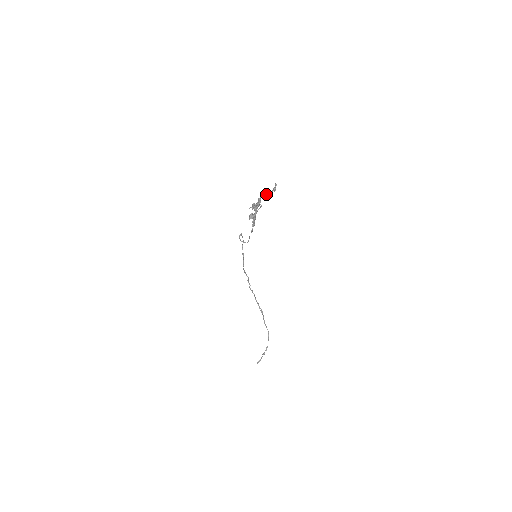
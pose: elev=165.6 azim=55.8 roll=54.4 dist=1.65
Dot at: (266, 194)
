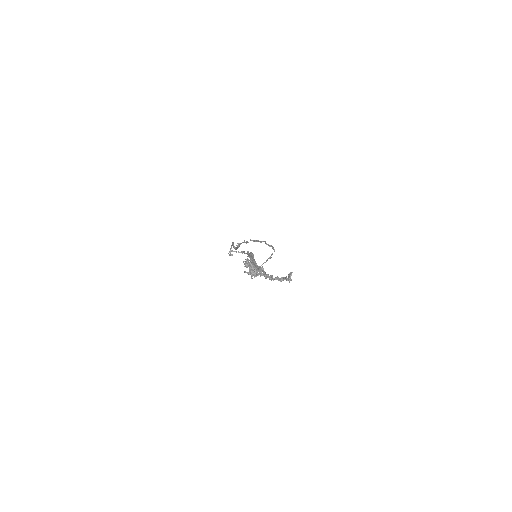
Dot at: occluded
